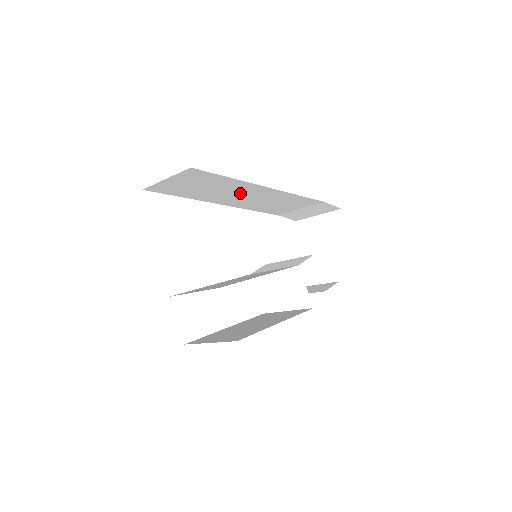
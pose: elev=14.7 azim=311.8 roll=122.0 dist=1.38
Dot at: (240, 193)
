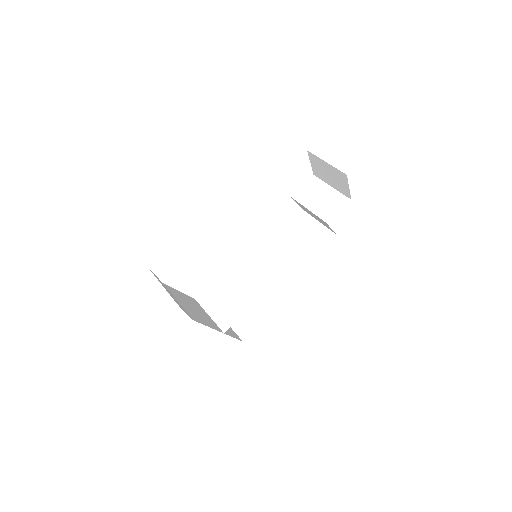
Dot at: occluded
